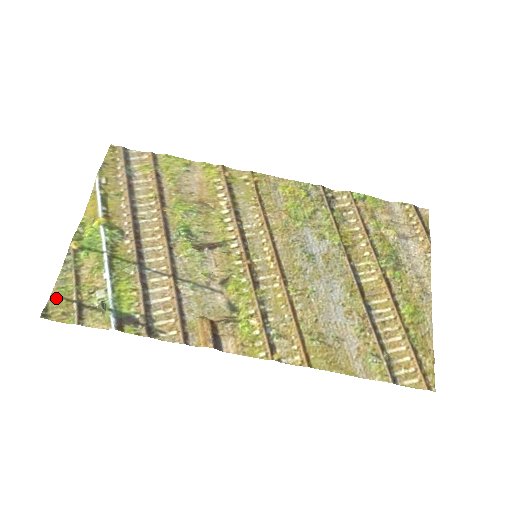
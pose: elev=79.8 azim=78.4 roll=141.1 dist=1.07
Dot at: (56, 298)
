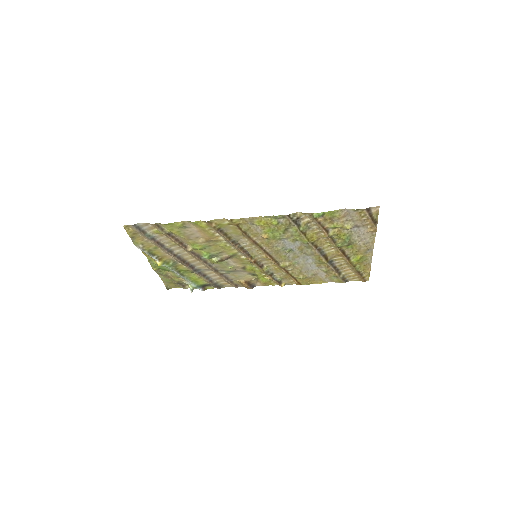
Dot at: (167, 283)
